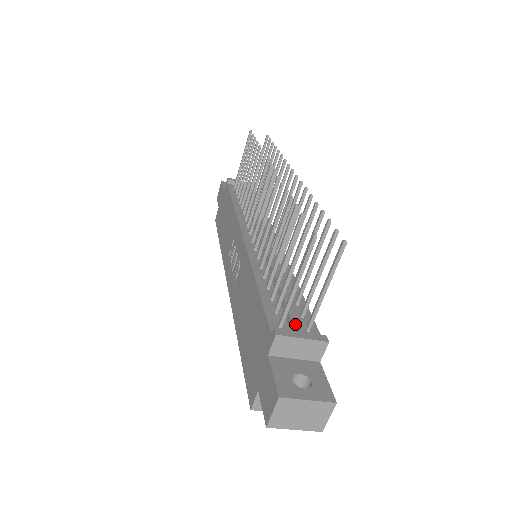
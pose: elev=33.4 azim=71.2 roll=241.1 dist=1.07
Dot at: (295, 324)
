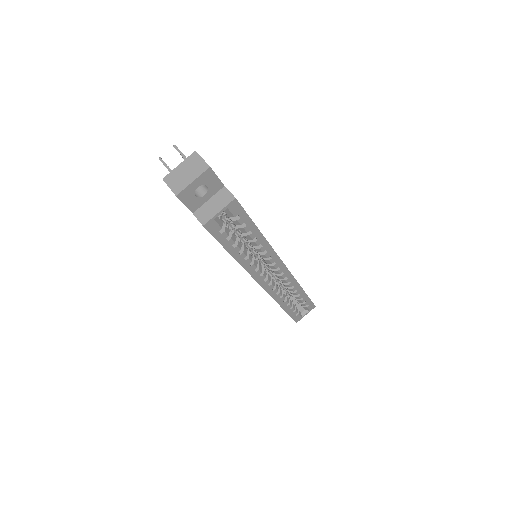
Dot at: occluded
